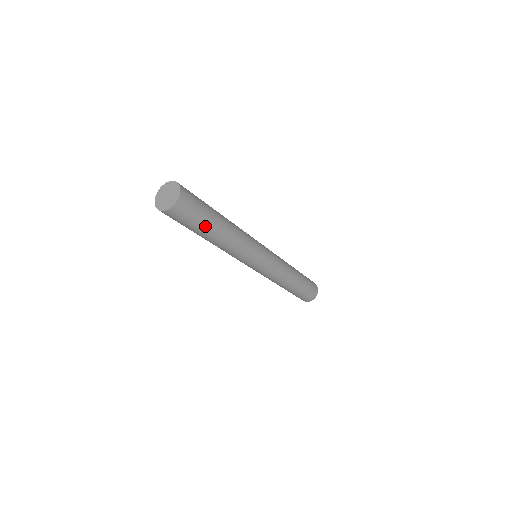
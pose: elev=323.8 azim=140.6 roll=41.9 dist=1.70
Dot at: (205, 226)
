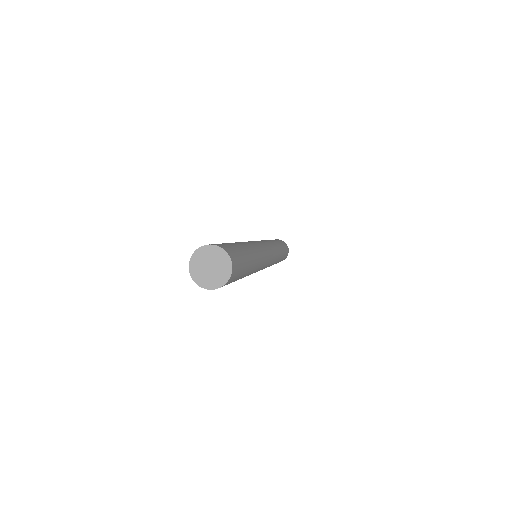
Dot at: (245, 272)
